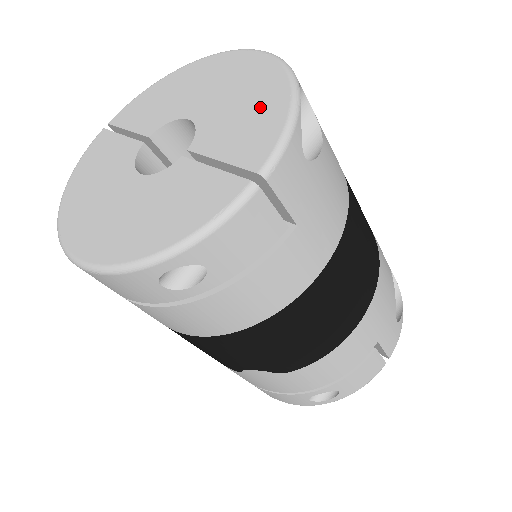
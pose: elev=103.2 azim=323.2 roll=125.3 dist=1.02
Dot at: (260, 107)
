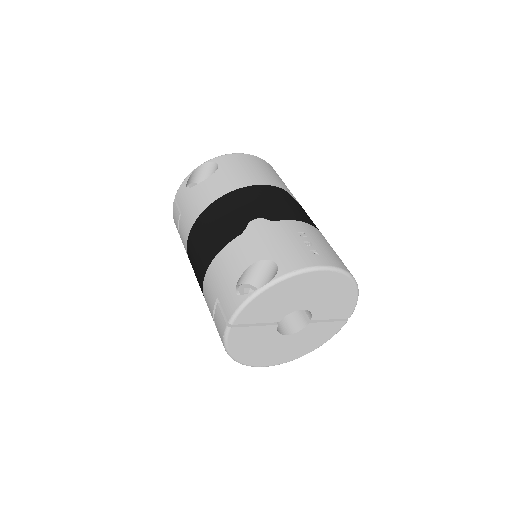
Dot at: (343, 298)
